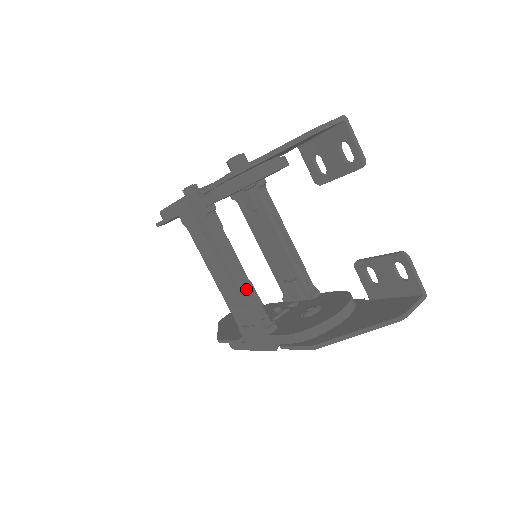
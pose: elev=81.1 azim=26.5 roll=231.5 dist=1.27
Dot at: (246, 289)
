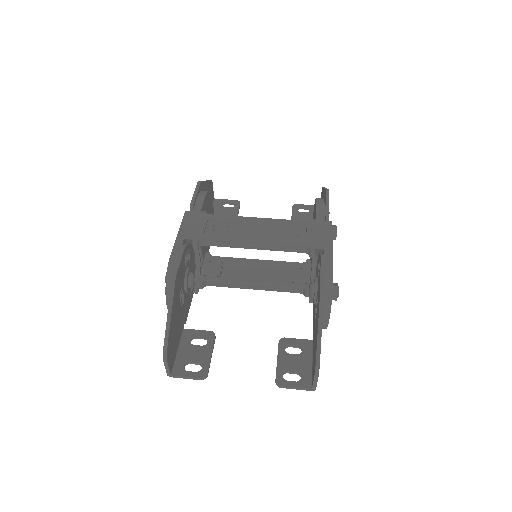
Dot at: occluded
